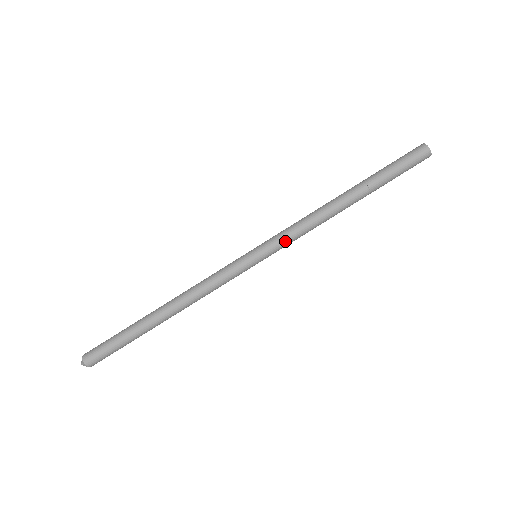
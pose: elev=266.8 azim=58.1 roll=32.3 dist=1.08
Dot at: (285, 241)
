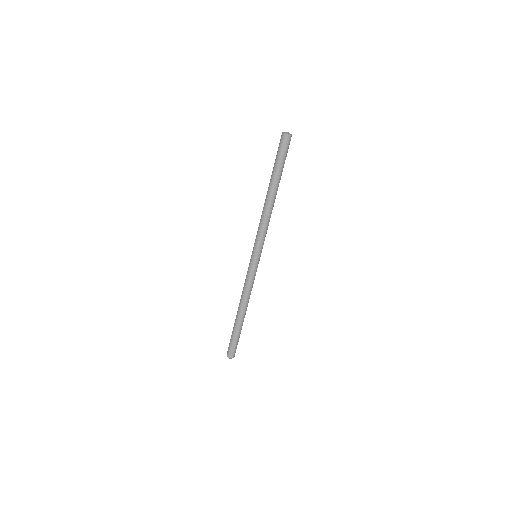
Dot at: (263, 240)
